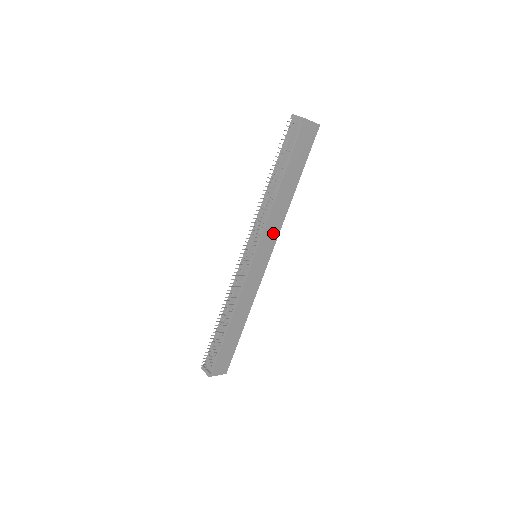
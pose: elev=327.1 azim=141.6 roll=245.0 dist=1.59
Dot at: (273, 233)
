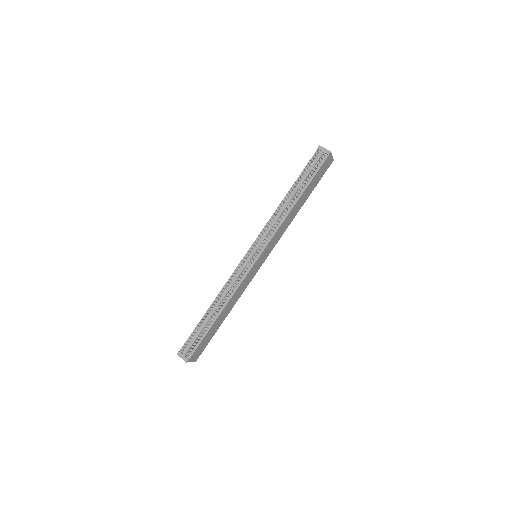
Dot at: (276, 239)
